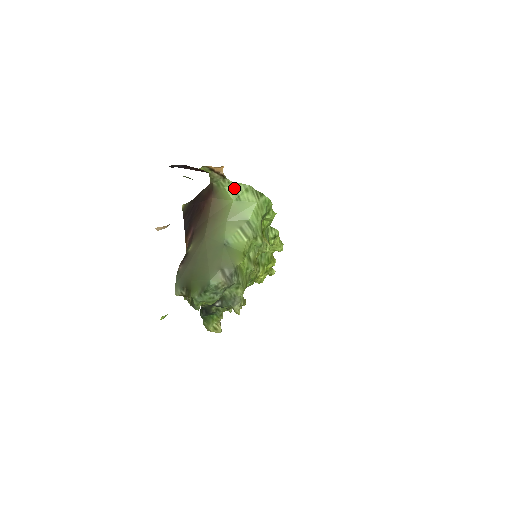
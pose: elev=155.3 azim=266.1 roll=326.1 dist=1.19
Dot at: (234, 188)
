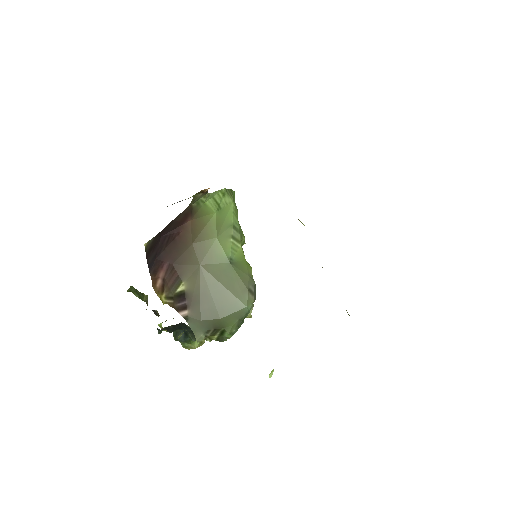
Dot at: (213, 199)
